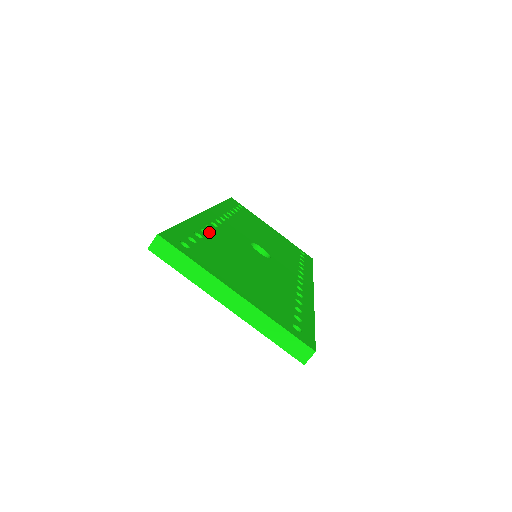
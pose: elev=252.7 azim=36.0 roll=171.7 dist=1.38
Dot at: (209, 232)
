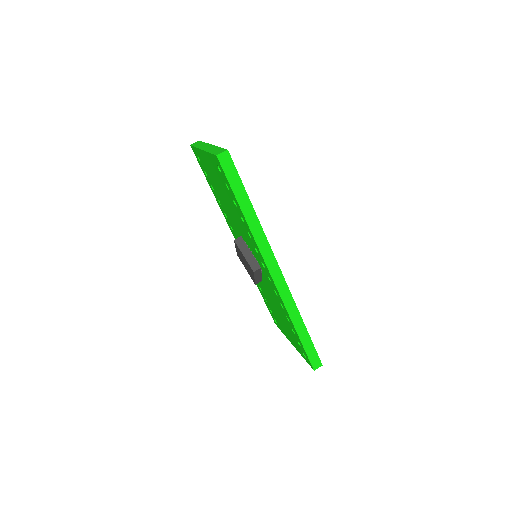
Dot at: occluded
